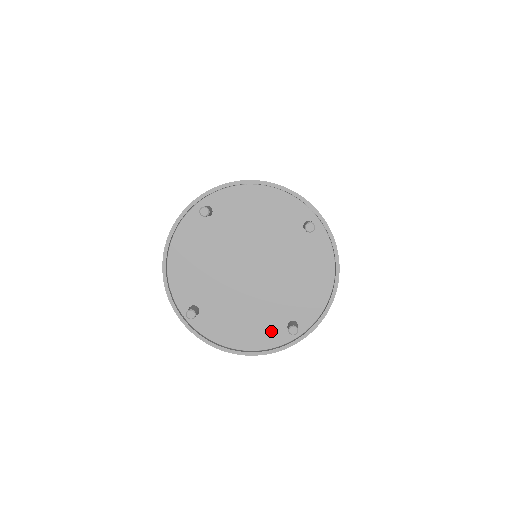
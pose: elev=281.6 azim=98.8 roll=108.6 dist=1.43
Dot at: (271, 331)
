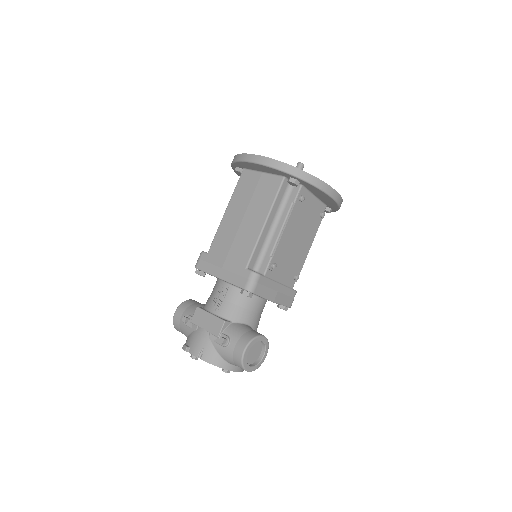
Dot at: occluded
